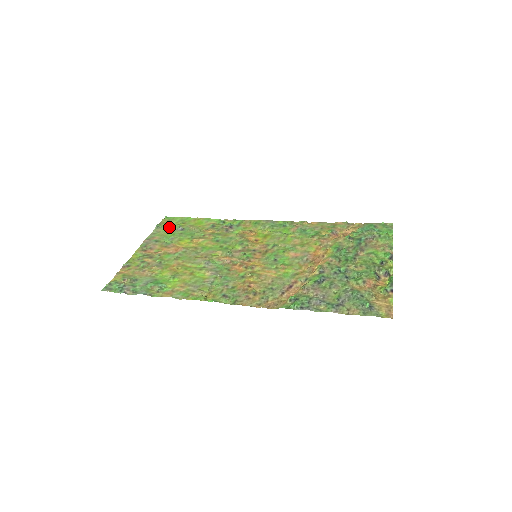
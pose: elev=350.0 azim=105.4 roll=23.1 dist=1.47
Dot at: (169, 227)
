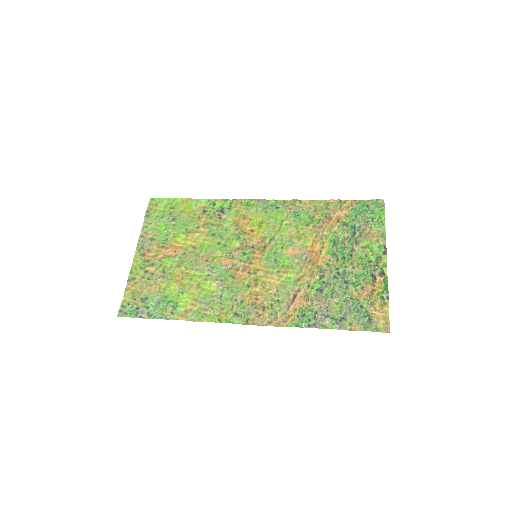
Dot at: (159, 216)
